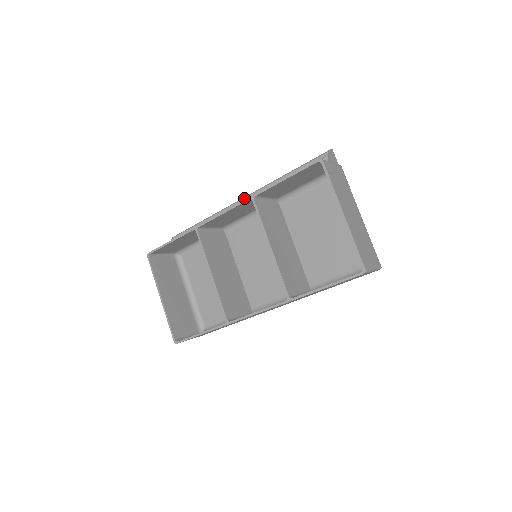
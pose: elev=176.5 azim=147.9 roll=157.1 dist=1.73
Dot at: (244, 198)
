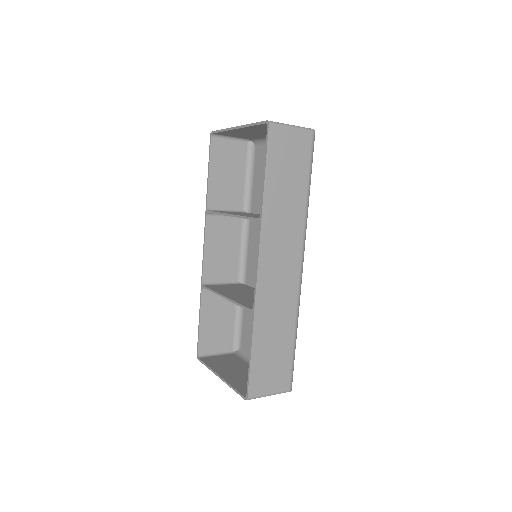
Dot at: occluded
